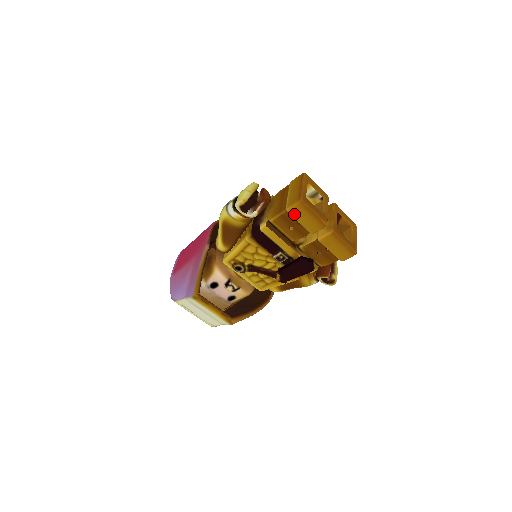
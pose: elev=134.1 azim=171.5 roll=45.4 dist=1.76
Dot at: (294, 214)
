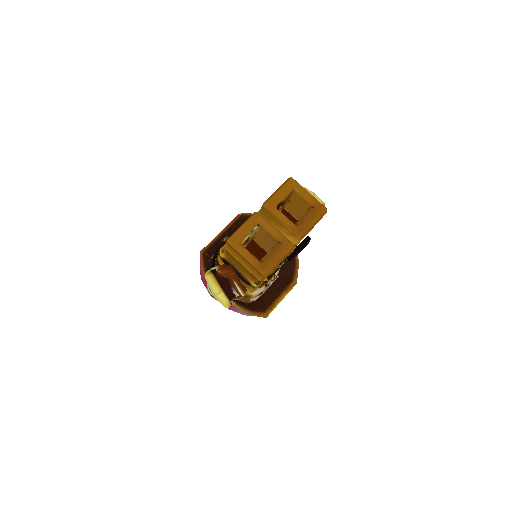
Dot at: occluded
